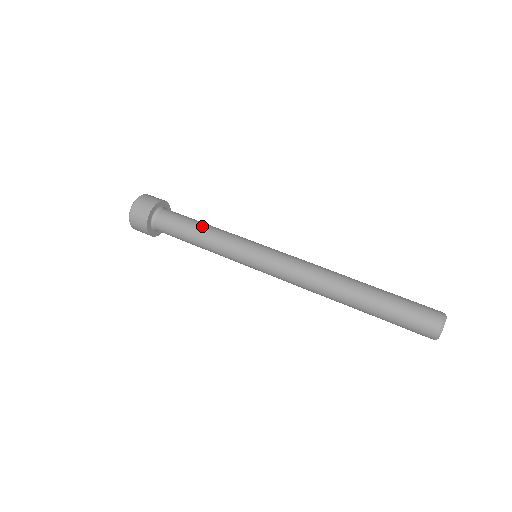
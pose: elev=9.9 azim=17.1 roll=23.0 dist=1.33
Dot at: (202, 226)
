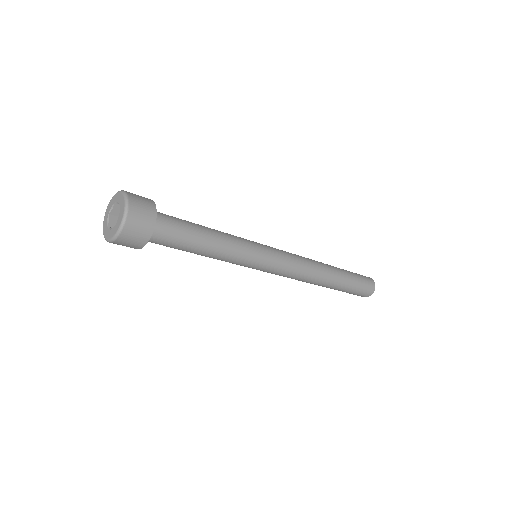
Dot at: (209, 228)
